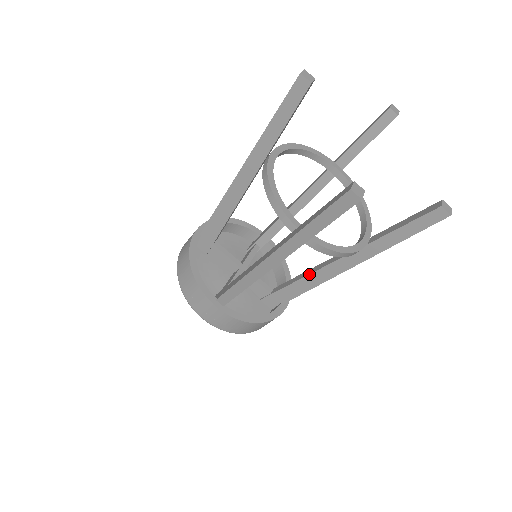
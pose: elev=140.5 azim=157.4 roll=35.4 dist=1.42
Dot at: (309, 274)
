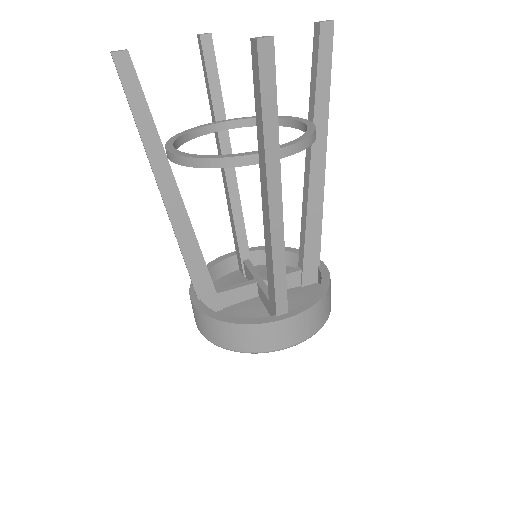
Dot at: (265, 247)
